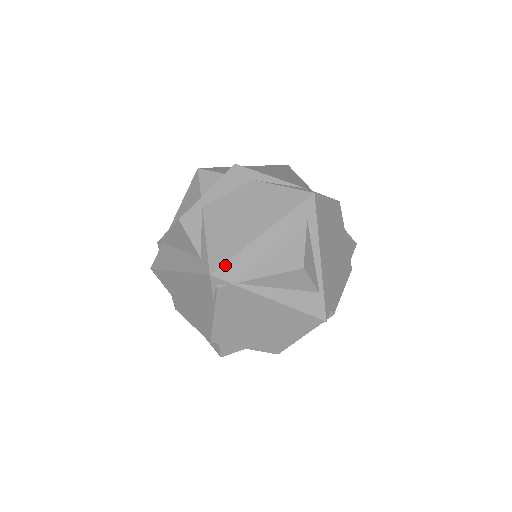
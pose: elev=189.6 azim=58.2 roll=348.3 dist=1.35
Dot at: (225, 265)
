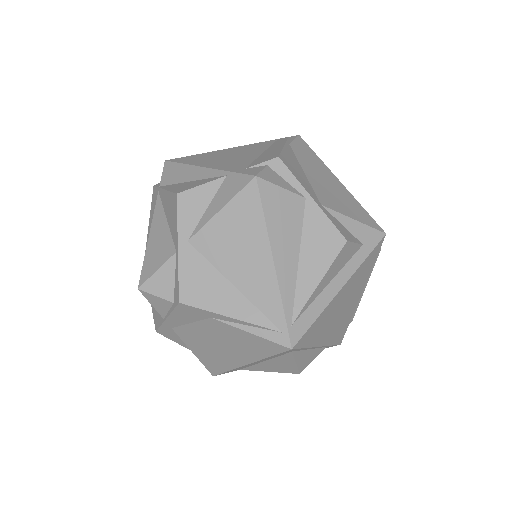
Dot at: (223, 373)
